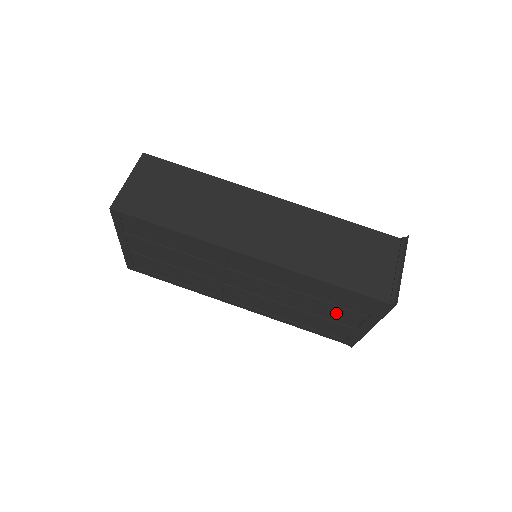
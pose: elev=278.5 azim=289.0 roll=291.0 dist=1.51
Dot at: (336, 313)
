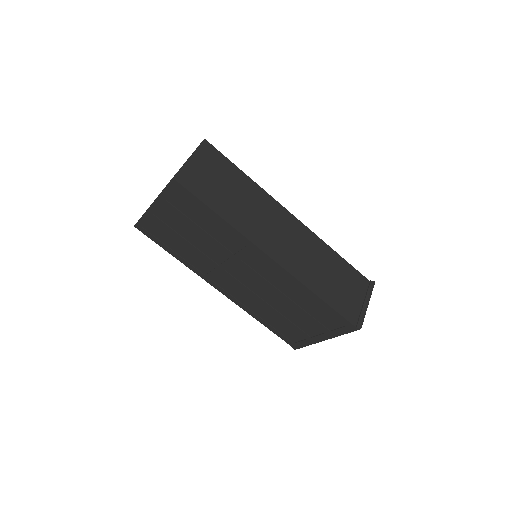
Dot at: (305, 321)
